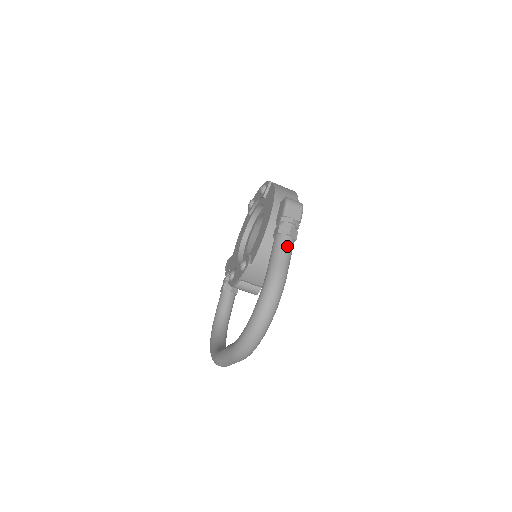
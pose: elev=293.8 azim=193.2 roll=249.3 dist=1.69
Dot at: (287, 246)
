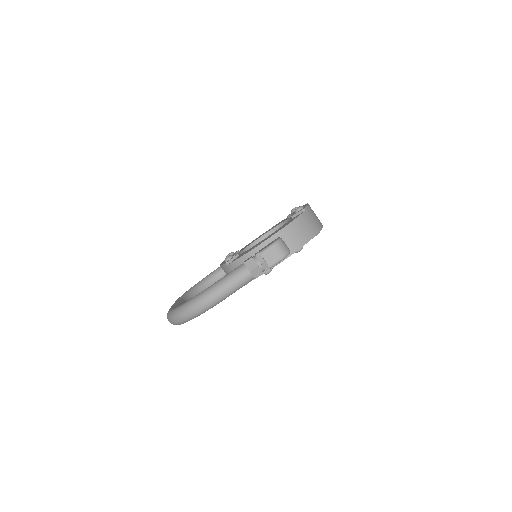
Dot at: (241, 278)
